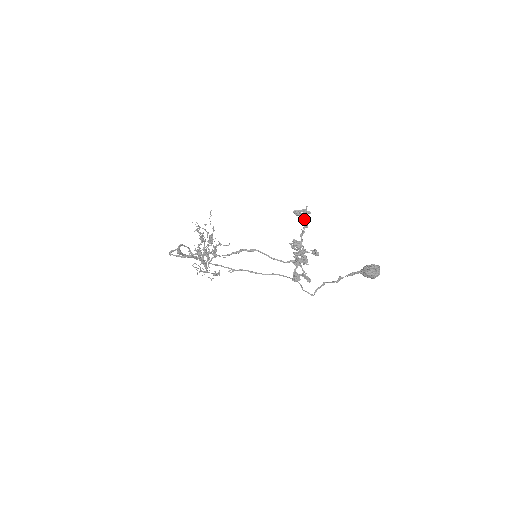
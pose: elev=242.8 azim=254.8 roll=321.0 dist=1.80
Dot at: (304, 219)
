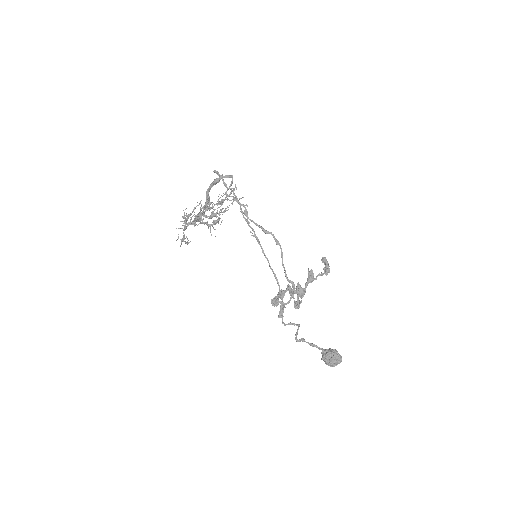
Dot at: (329, 268)
